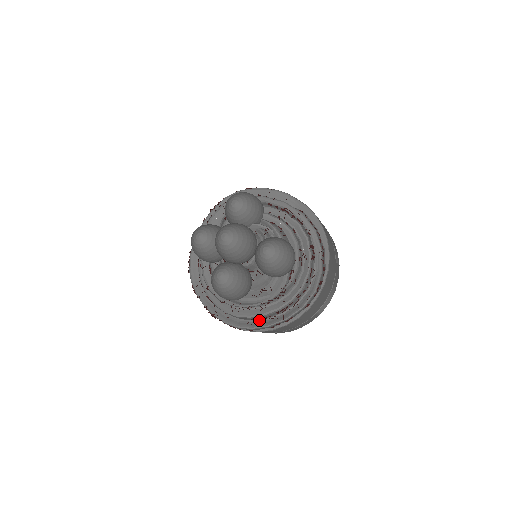
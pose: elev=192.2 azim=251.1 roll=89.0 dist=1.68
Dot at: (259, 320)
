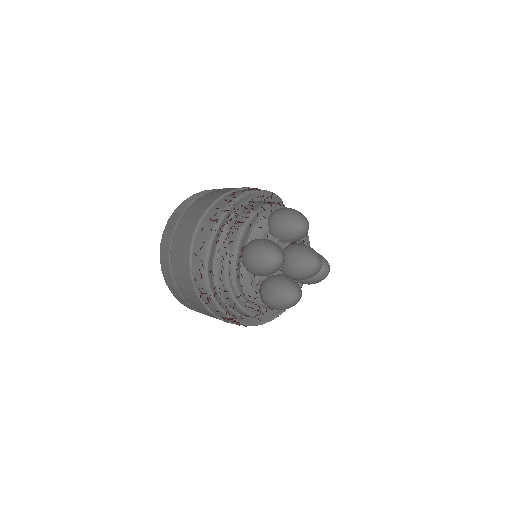
Dot at: occluded
